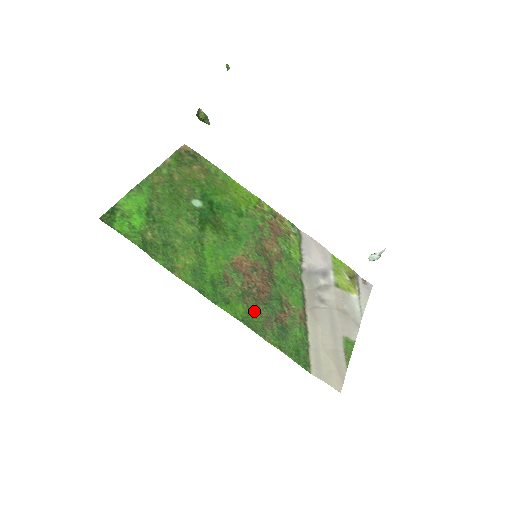
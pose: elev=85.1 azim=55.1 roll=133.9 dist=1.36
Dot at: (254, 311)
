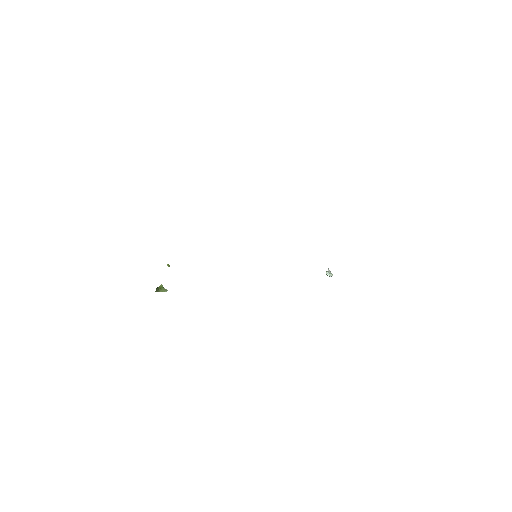
Dot at: occluded
